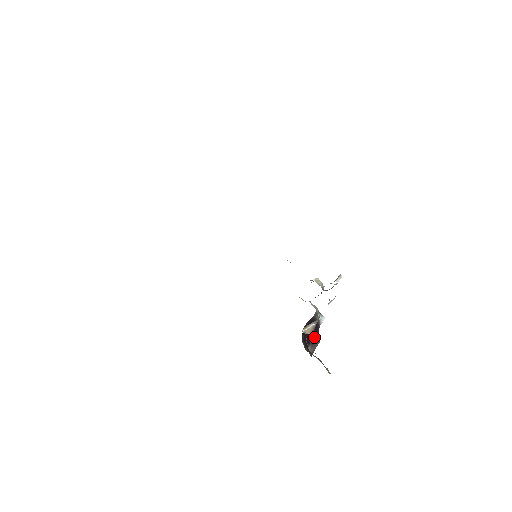
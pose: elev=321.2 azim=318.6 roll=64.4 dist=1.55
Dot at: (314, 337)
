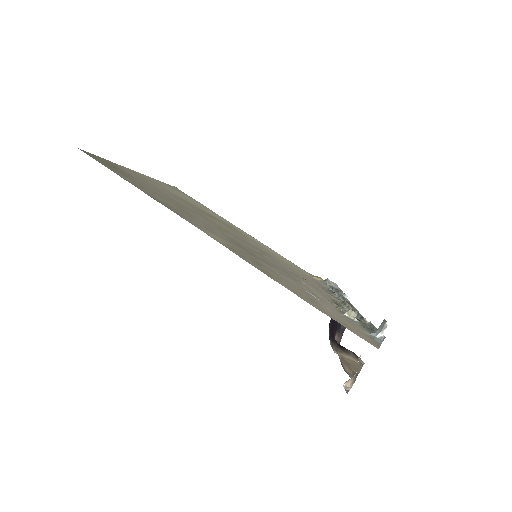
Dot at: (339, 323)
